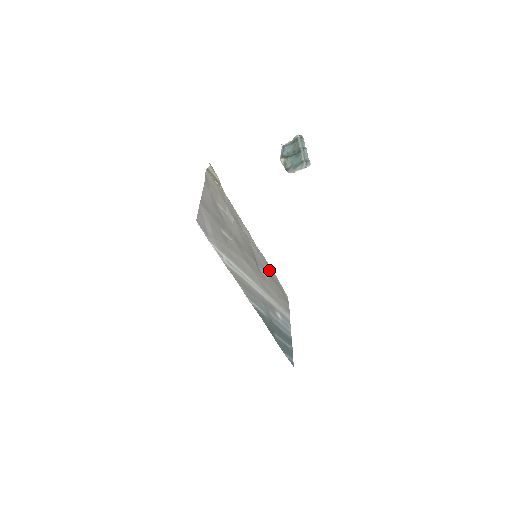
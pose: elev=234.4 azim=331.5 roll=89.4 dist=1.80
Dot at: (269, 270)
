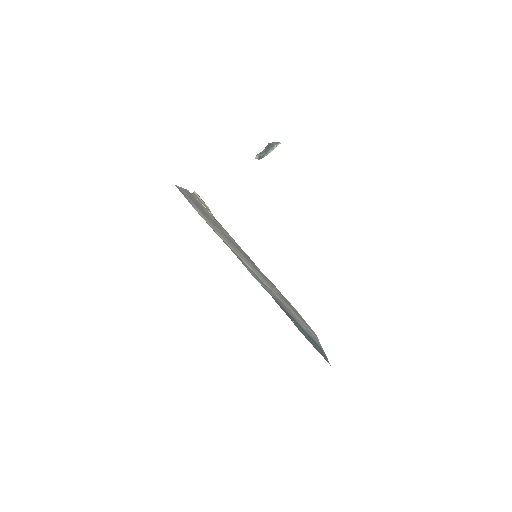
Dot at: (282, 295)
